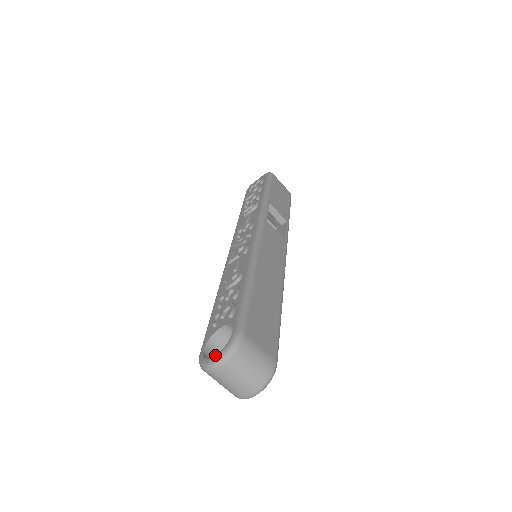
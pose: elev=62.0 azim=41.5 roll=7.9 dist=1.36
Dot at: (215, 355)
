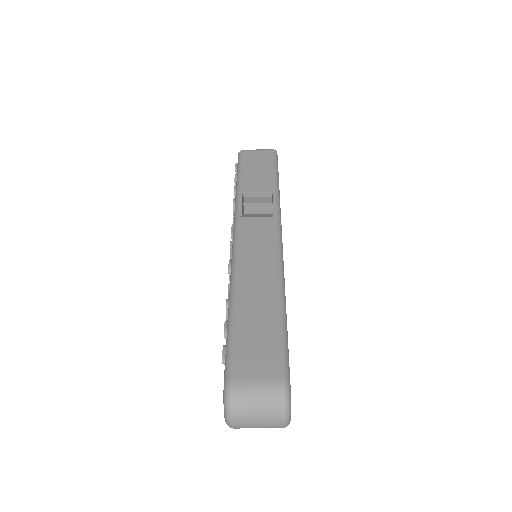
Dot at: (224, 414)
